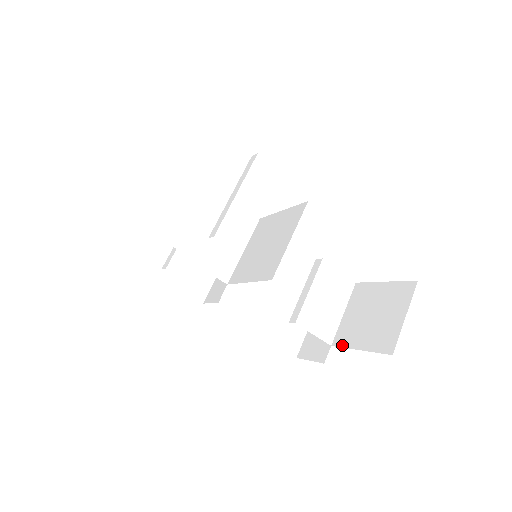
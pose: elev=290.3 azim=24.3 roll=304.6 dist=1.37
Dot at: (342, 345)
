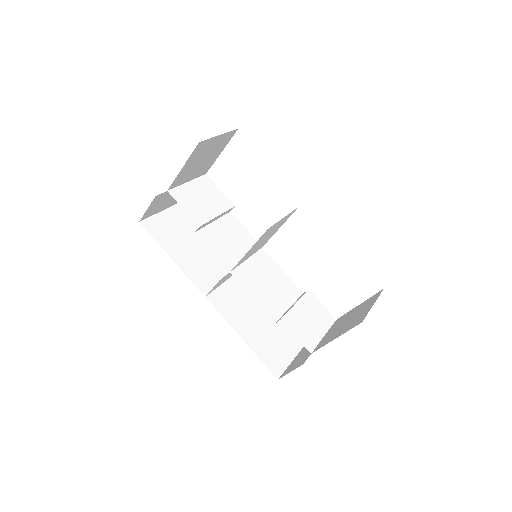
Dot at: occluded
